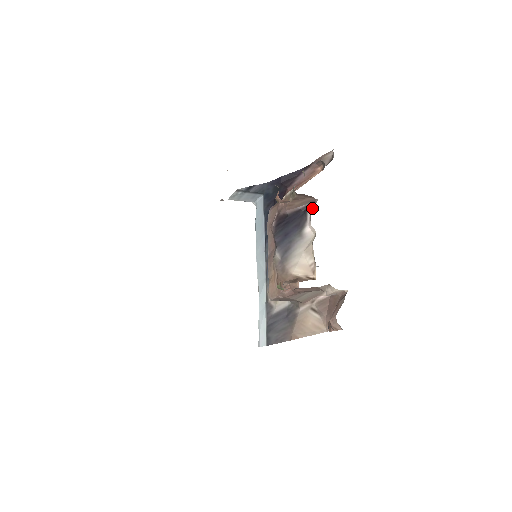
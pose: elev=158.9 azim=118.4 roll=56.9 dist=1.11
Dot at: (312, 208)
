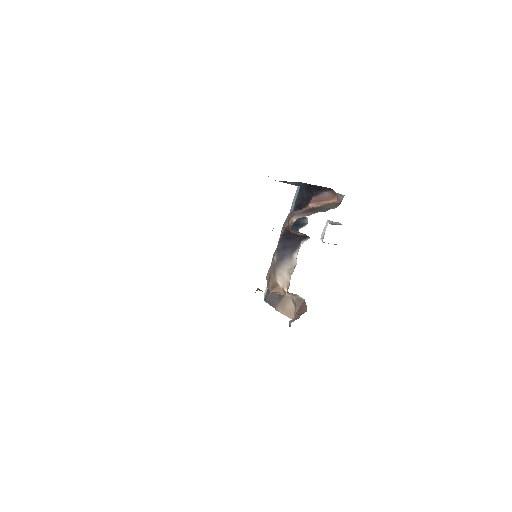
Dot at: occluded
